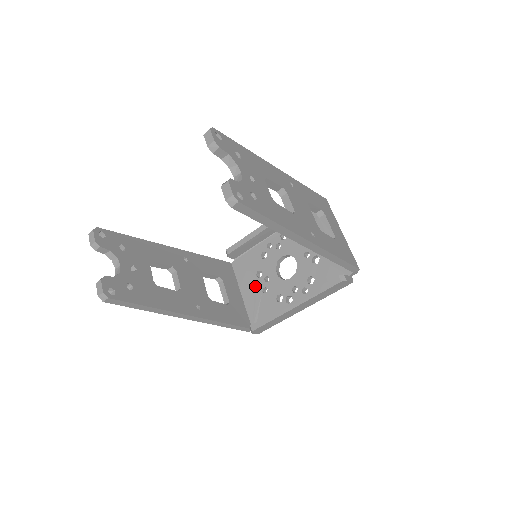
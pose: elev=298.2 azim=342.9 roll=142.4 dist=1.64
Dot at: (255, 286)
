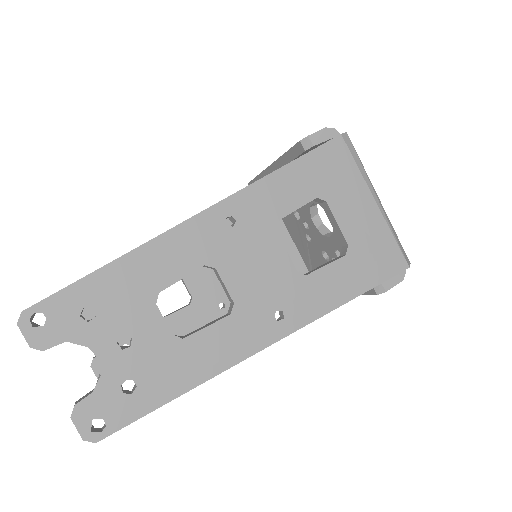
Dot at: (297, 228)
